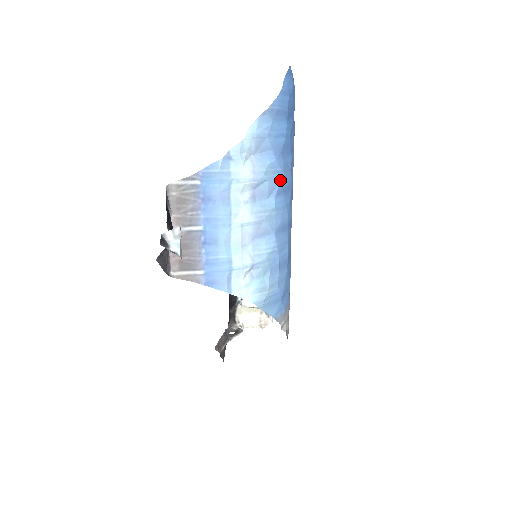
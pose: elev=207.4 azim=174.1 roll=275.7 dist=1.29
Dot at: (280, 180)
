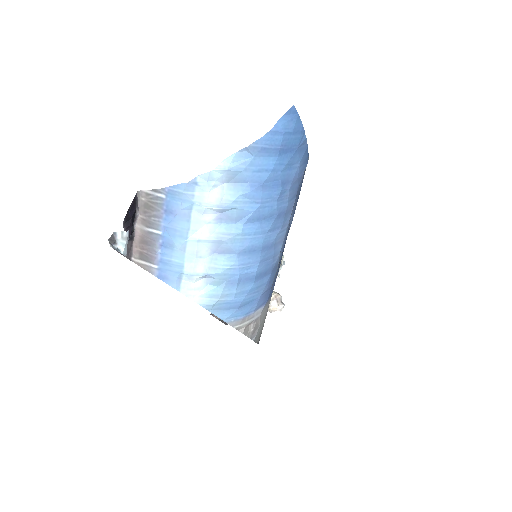
Dot at: (253, 210)
